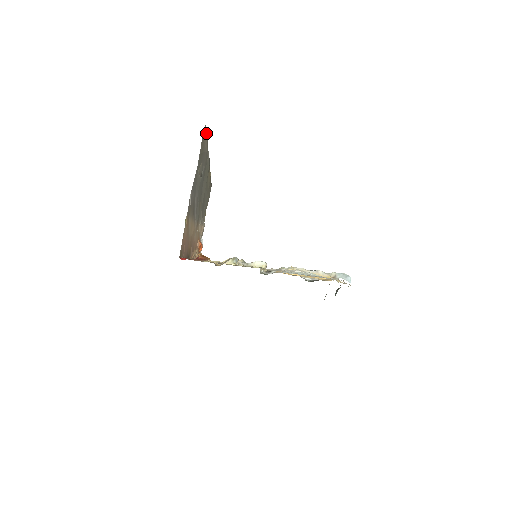
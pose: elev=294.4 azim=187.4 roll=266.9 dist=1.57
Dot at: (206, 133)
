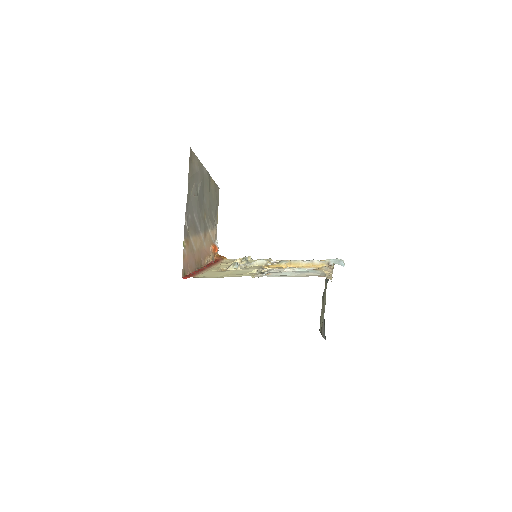
Dot at: (194, 155)
